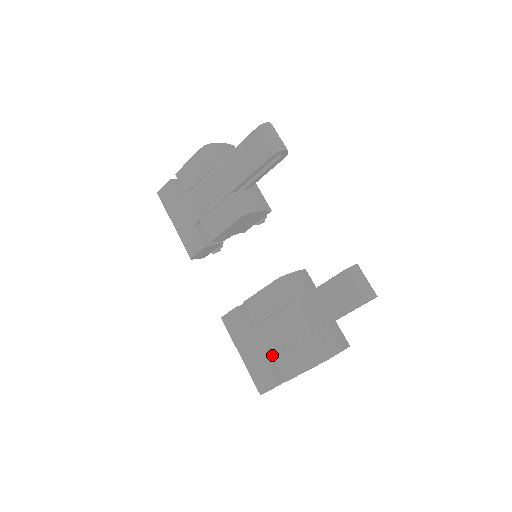
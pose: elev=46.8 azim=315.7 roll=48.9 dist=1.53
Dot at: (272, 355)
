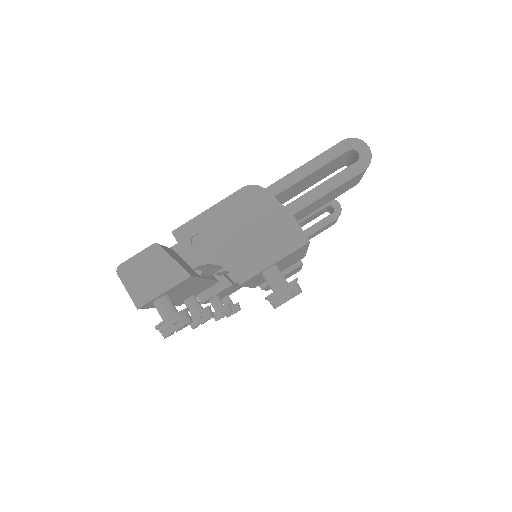
Dot at: occluded
